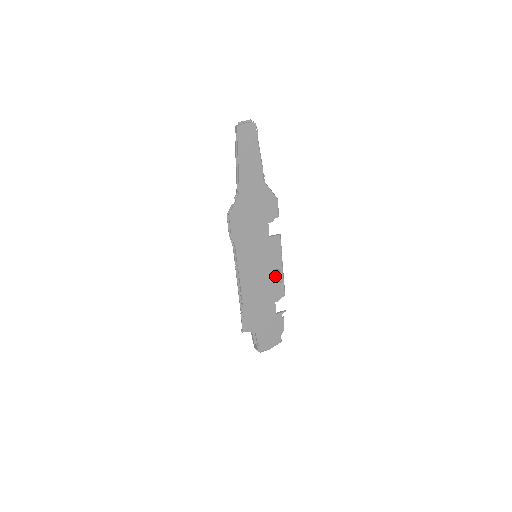
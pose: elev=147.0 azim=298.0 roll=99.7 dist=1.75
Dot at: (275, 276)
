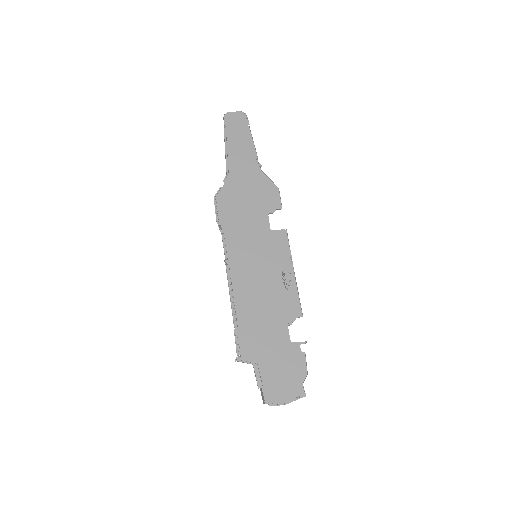
Dot at: (284, 284)
